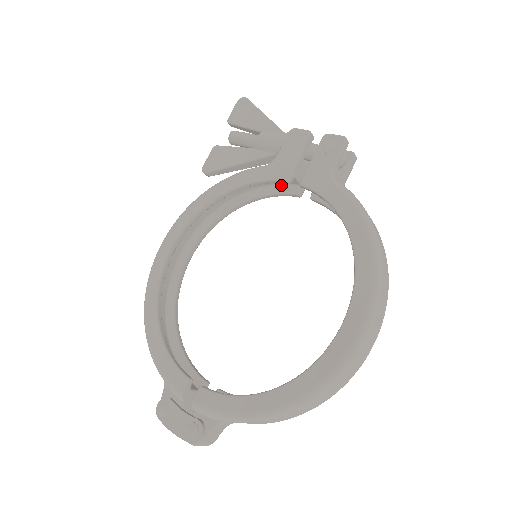
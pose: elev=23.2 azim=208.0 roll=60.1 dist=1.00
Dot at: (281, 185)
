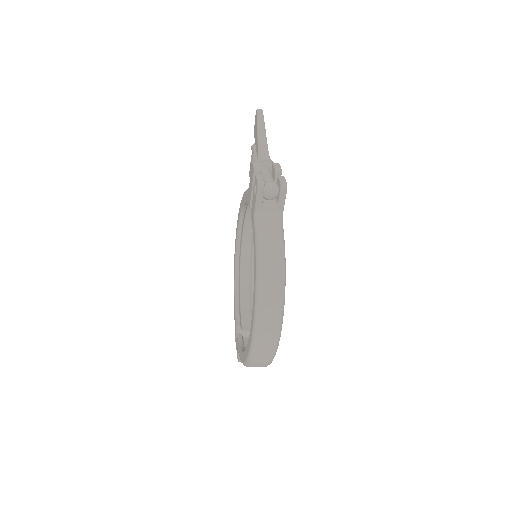
Dot at: occluded
